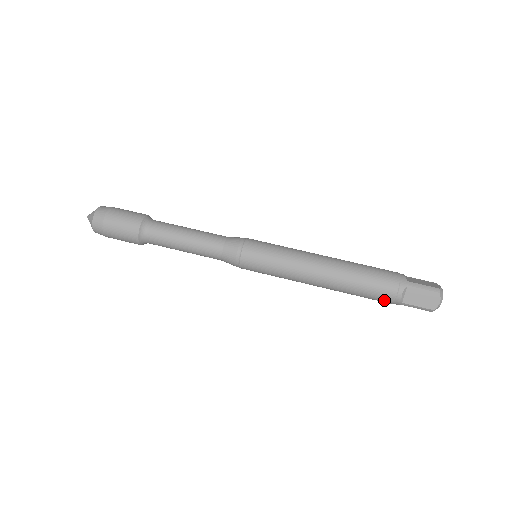
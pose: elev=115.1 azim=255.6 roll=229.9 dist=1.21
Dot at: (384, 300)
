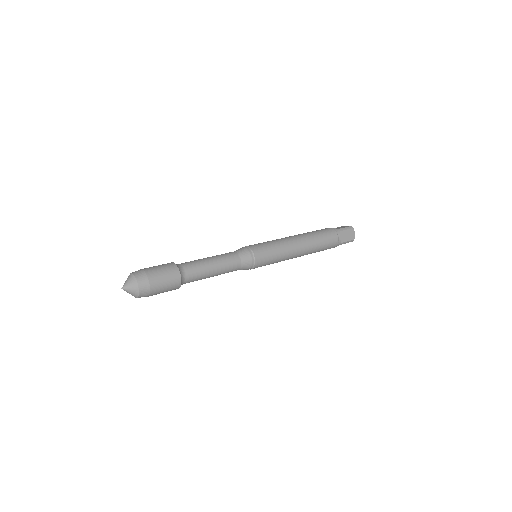
Dot at: (331, 232)
